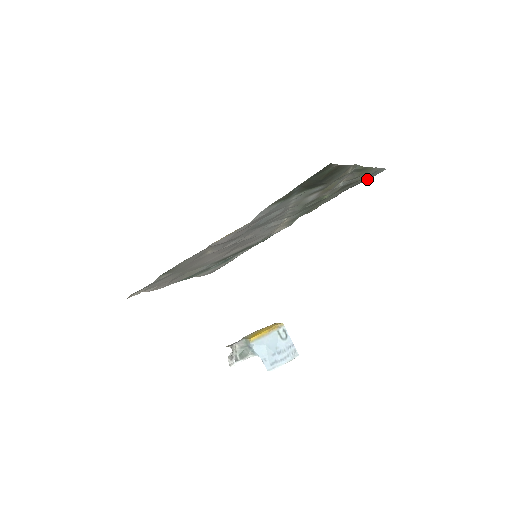
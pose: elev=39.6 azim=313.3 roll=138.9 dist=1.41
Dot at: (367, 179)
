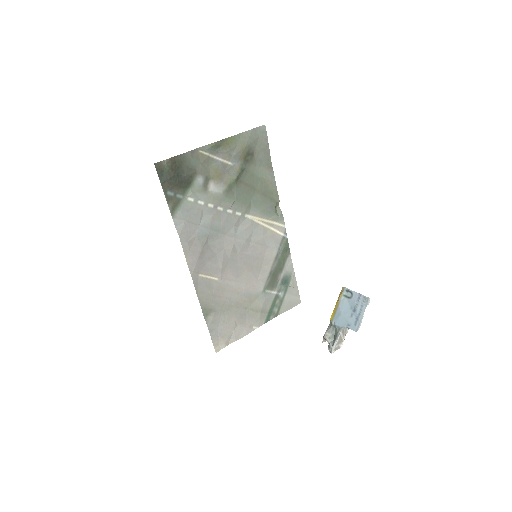
Dot at: (266, 143)
